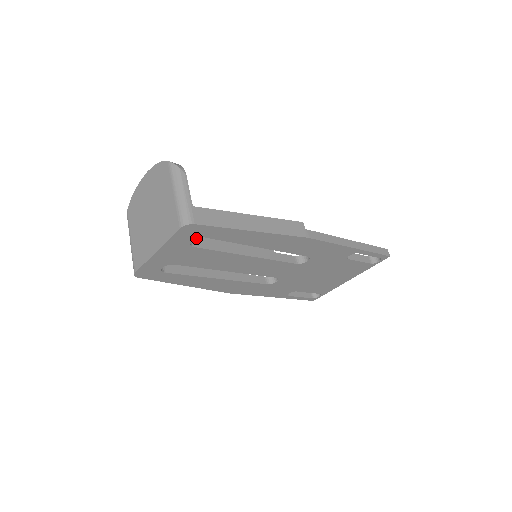
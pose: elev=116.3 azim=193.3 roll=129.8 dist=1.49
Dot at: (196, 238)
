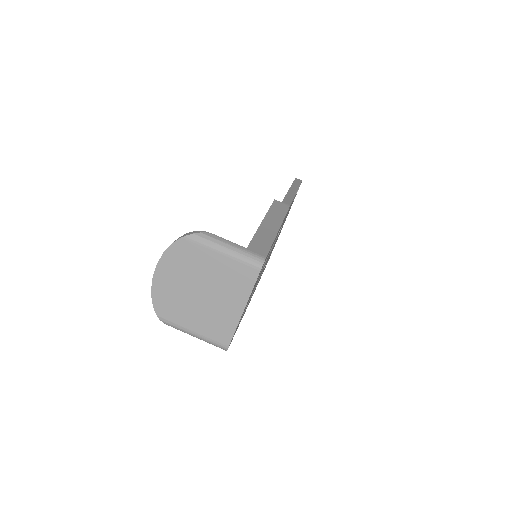
Dot at: occluded
